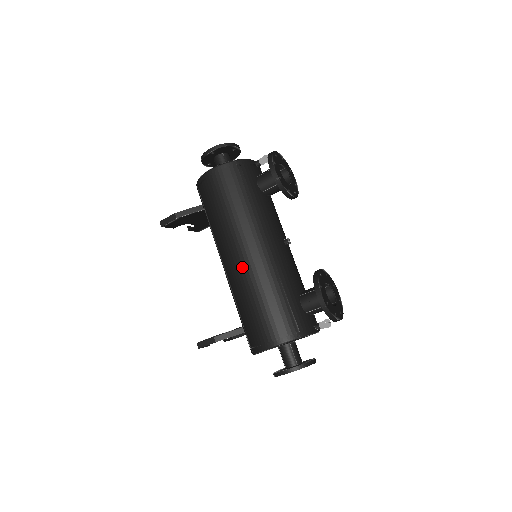
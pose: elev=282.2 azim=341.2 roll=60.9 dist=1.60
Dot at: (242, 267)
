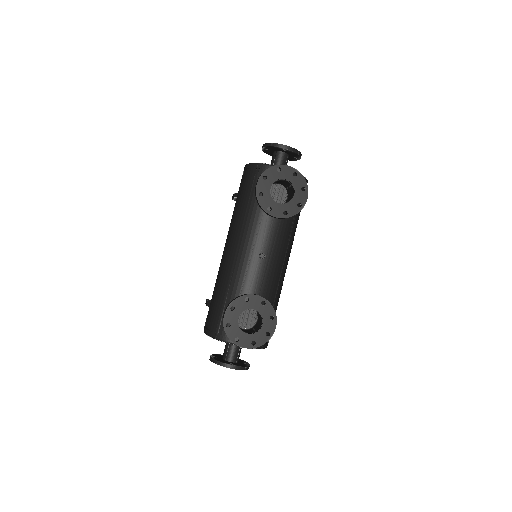
Dot at: (221, 259)
